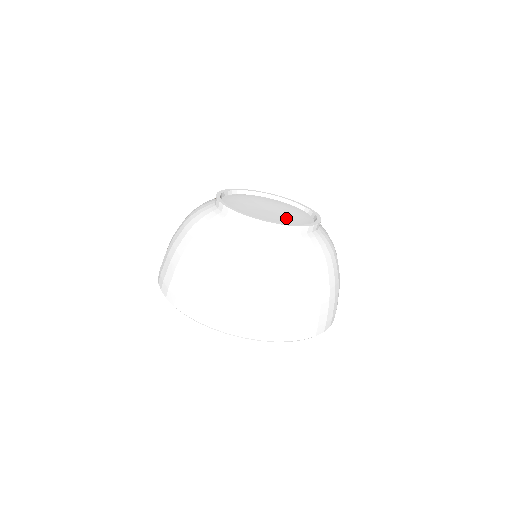
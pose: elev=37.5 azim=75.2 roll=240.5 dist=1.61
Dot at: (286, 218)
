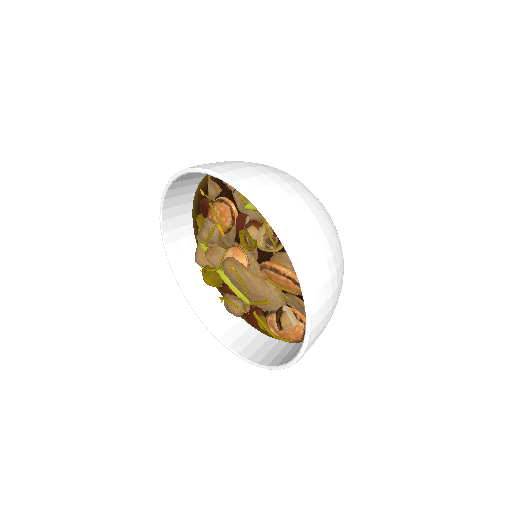
Dot at: occluded
